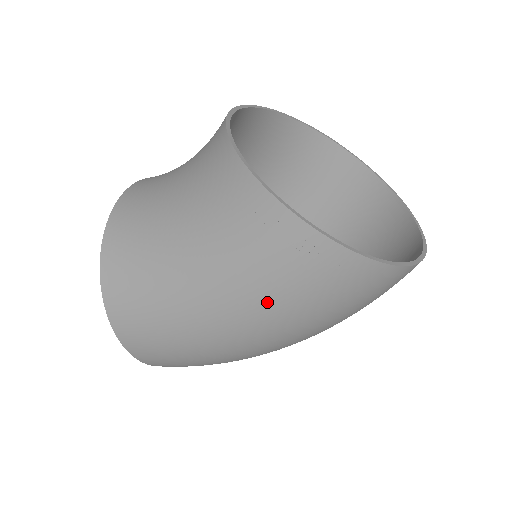
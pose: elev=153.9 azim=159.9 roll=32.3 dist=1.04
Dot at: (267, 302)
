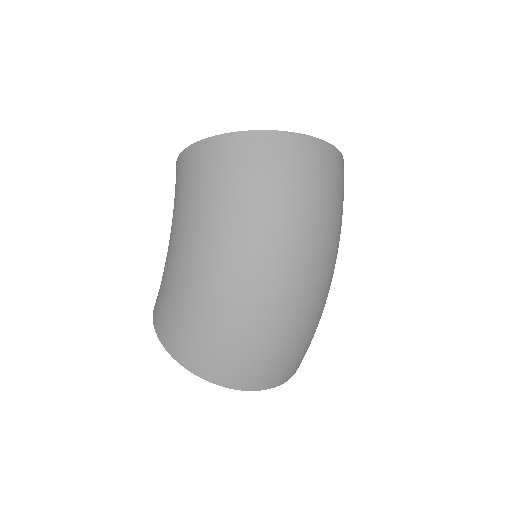
Dot at: (191, 211)
